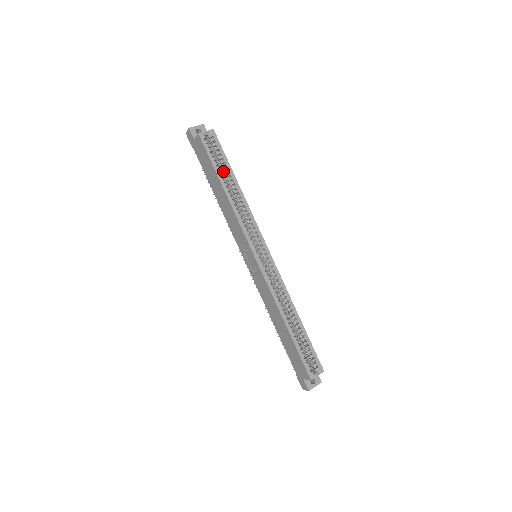
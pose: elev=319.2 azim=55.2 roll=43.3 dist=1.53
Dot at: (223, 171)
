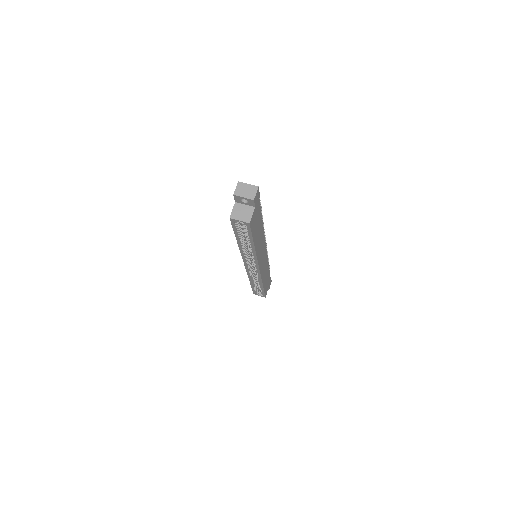
Dot at: occluded
